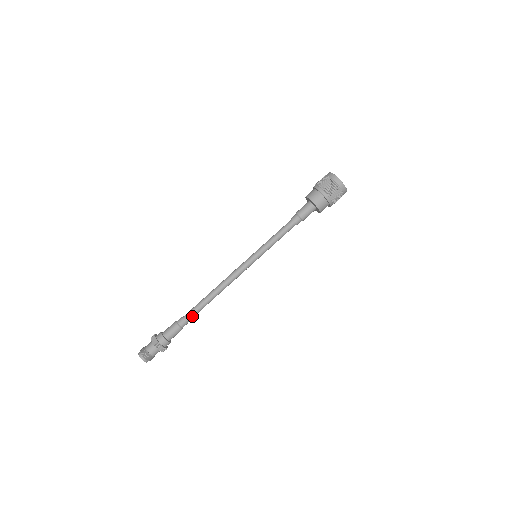
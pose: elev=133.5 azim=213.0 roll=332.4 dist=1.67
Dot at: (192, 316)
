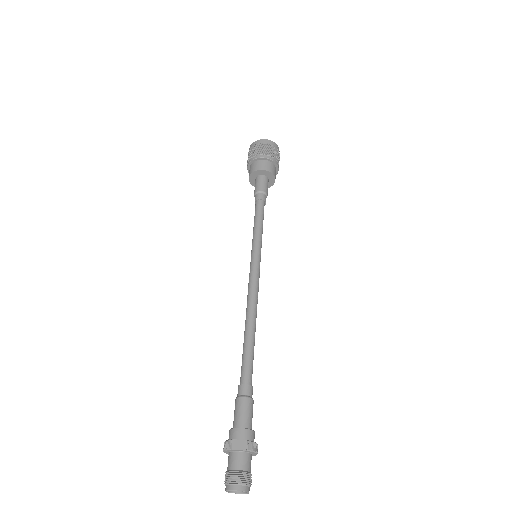
Dot at: (251, 373)
